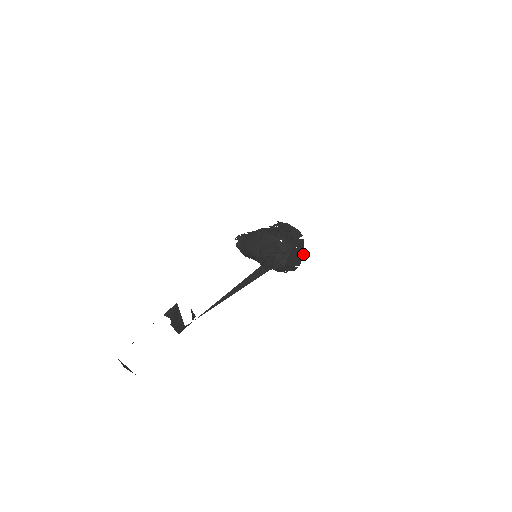
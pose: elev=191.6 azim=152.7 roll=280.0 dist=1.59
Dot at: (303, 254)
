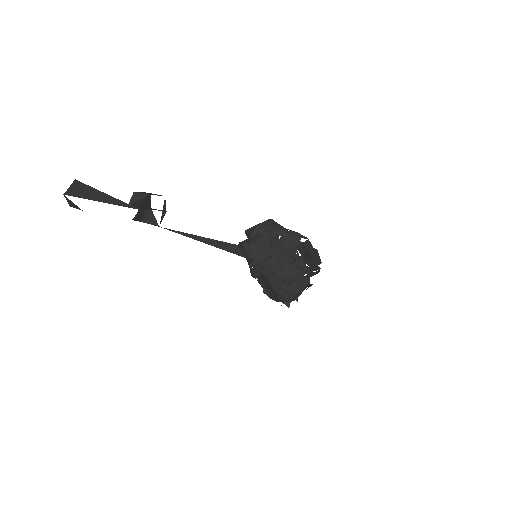
Dot at: occluded
